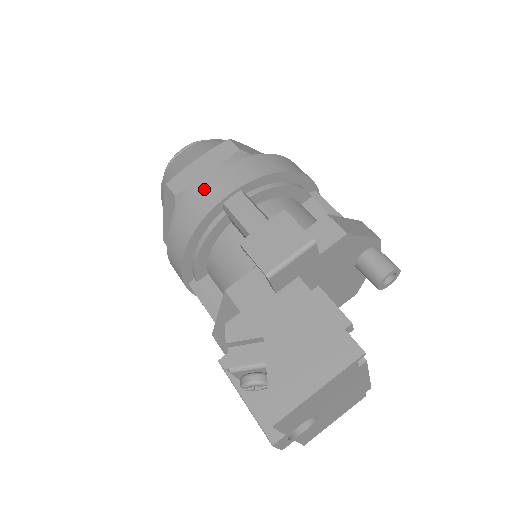
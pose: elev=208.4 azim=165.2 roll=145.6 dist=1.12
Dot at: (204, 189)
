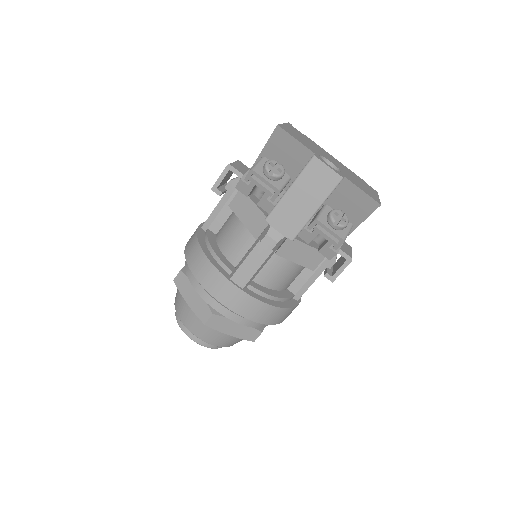
Dot at: occluded
